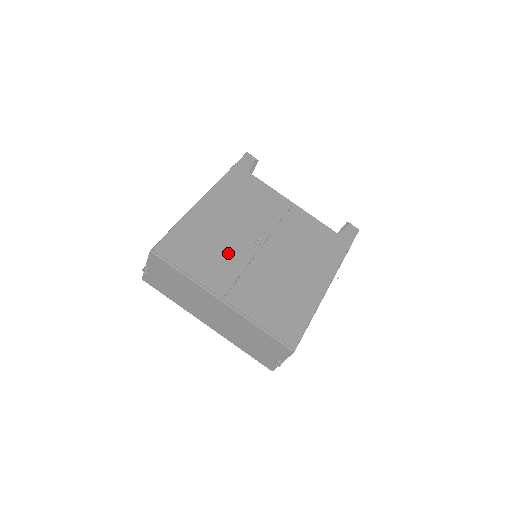
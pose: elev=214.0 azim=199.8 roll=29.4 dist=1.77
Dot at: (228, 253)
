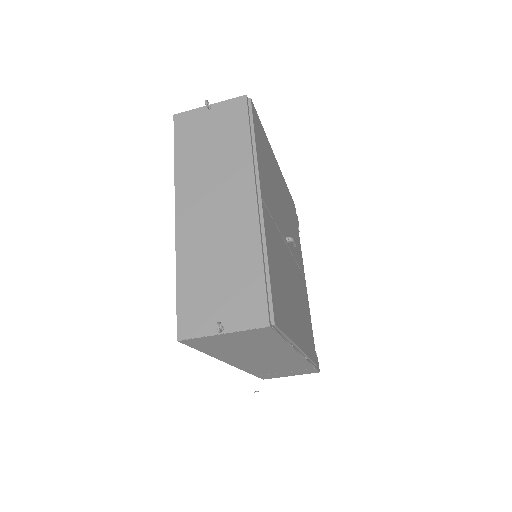
Dot at: (275, 201)
